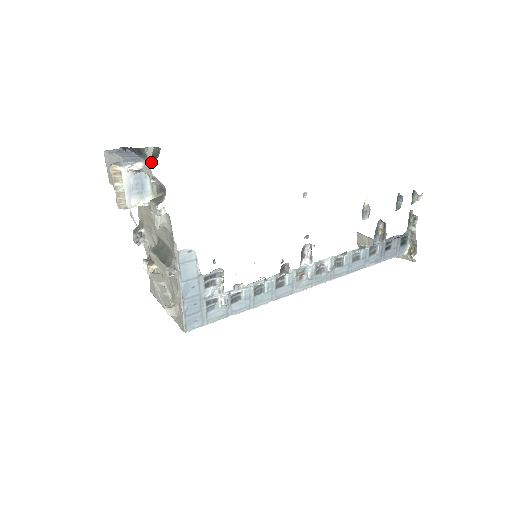
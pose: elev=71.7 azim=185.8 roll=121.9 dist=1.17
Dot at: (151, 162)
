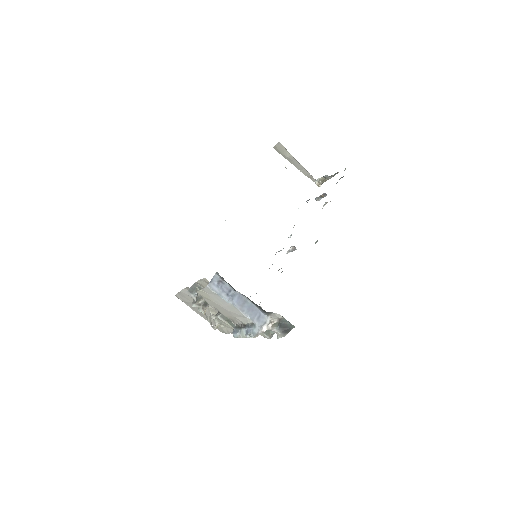
Dot at: (284, 333)
